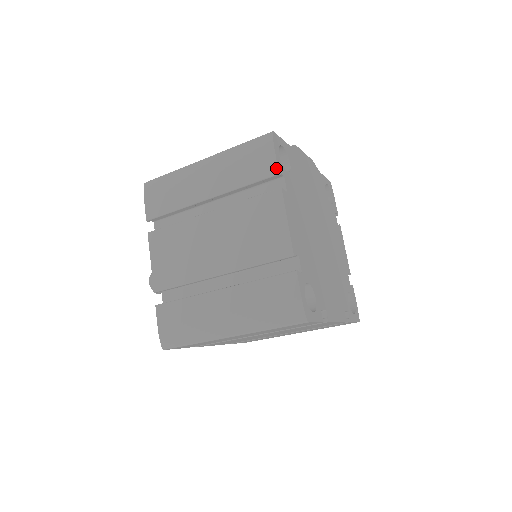
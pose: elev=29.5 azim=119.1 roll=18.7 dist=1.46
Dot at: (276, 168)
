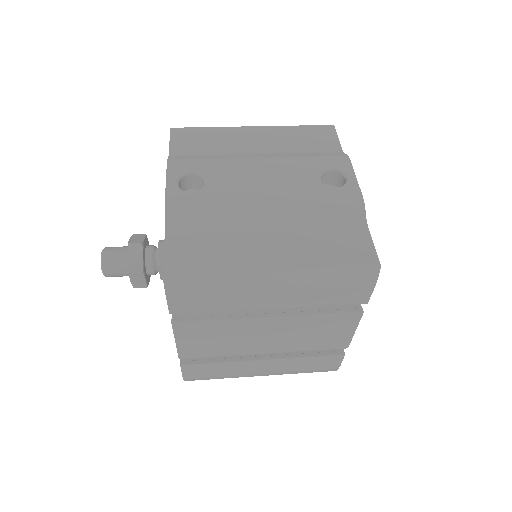
Dot at: (367, 300)
